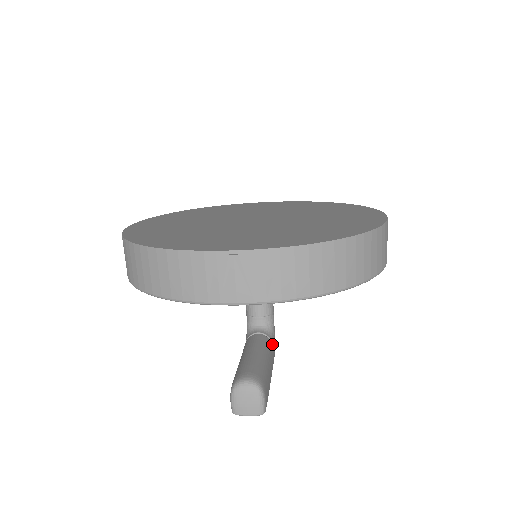
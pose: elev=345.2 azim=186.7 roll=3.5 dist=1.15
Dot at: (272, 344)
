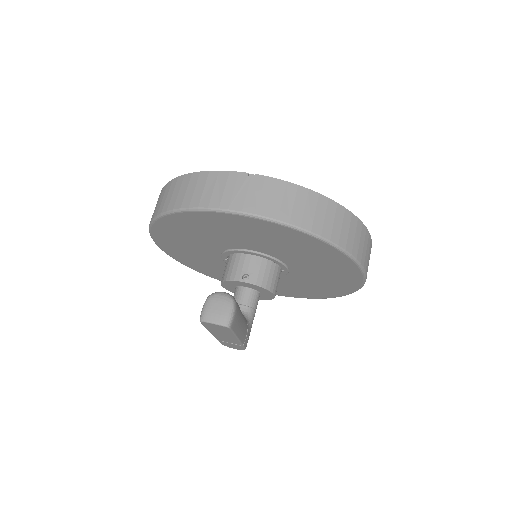
Dot at: (247, 326)
